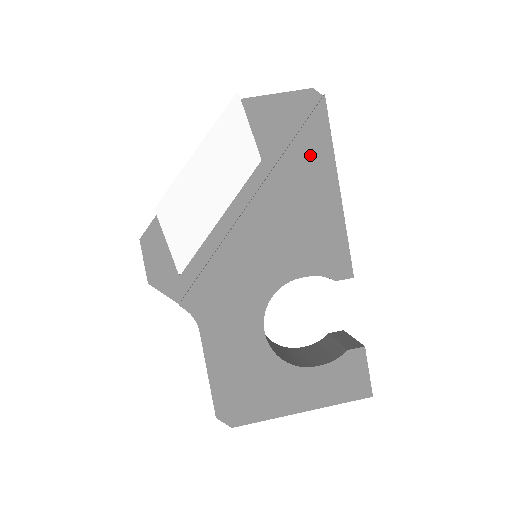
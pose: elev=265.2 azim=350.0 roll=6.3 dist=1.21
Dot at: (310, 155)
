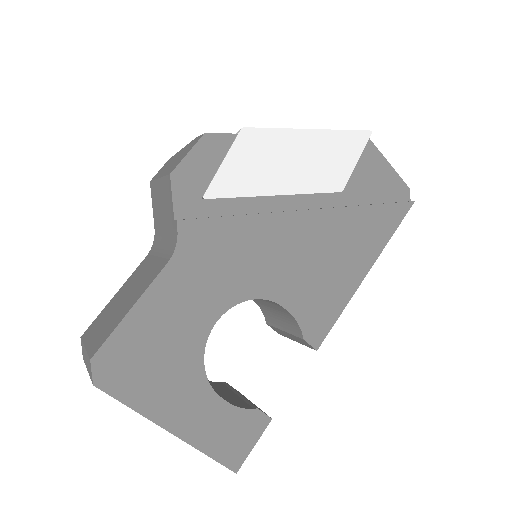
Dot at: (373, 227)
